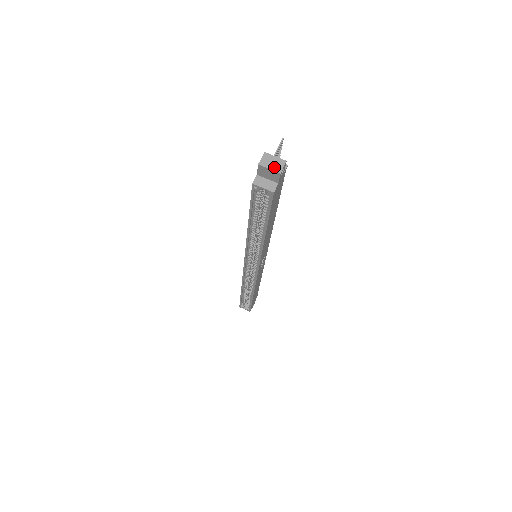
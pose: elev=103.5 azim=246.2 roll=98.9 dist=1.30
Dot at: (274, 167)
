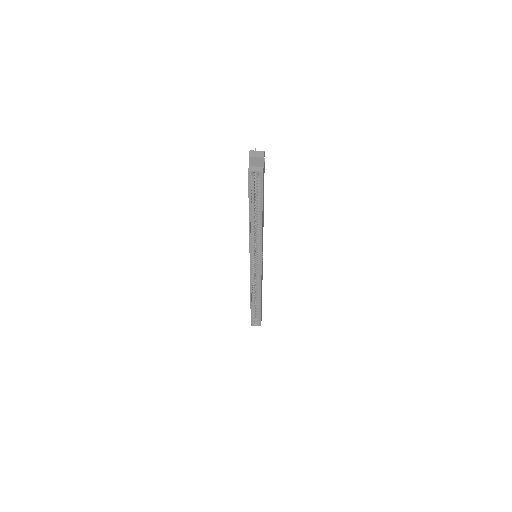
Dot at: (259, 156)
